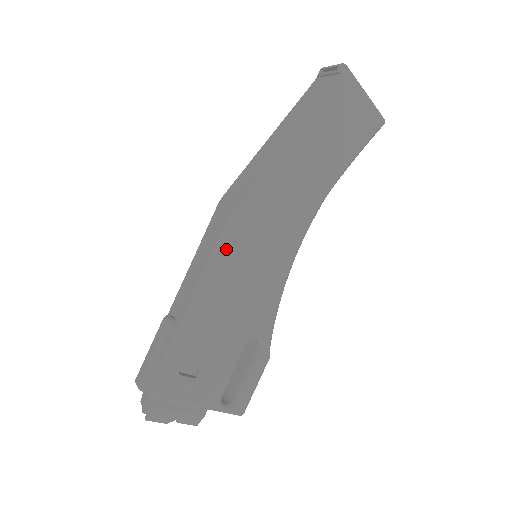
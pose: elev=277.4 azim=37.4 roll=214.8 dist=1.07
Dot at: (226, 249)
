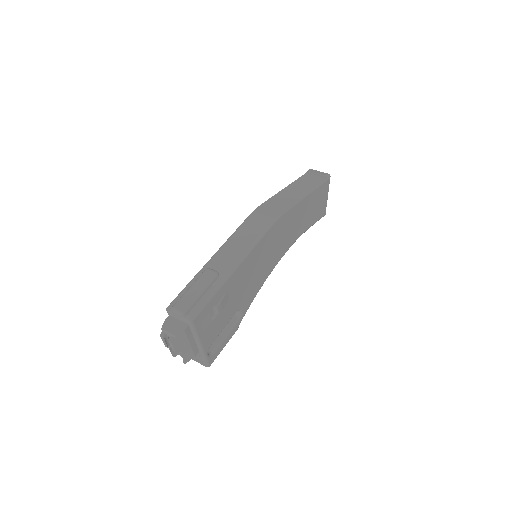
Dot at: (263, 241)
